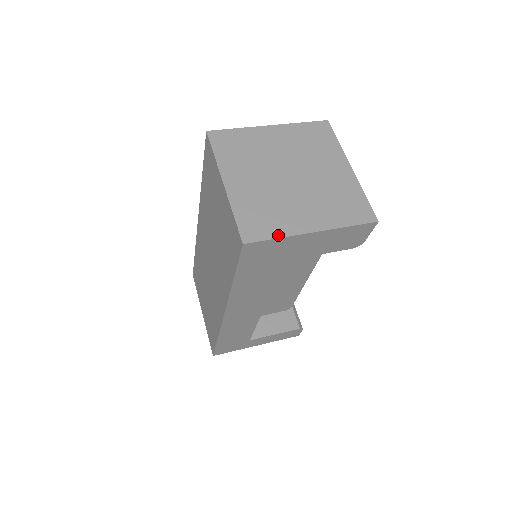
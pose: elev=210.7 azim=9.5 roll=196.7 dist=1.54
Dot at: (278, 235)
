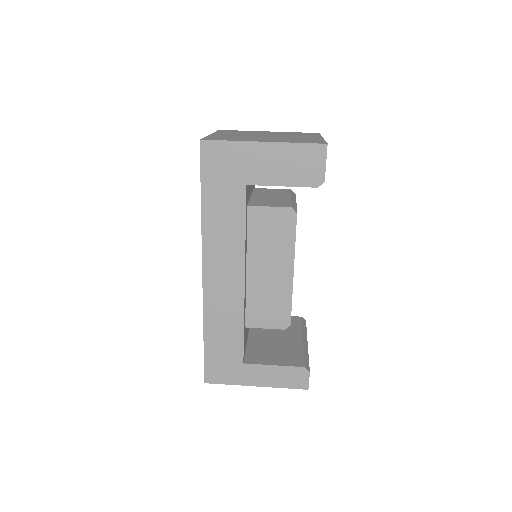
Dot at: (231, 140)
